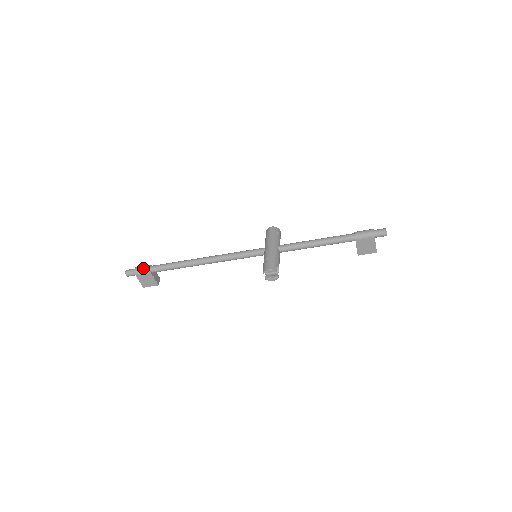
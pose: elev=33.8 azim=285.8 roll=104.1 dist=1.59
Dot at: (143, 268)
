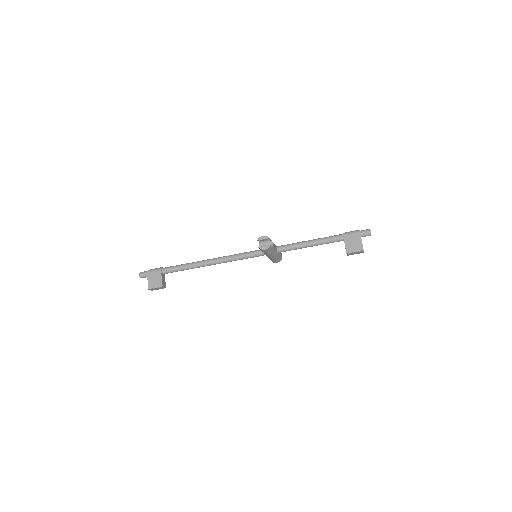
Dot at: (156, 268)
